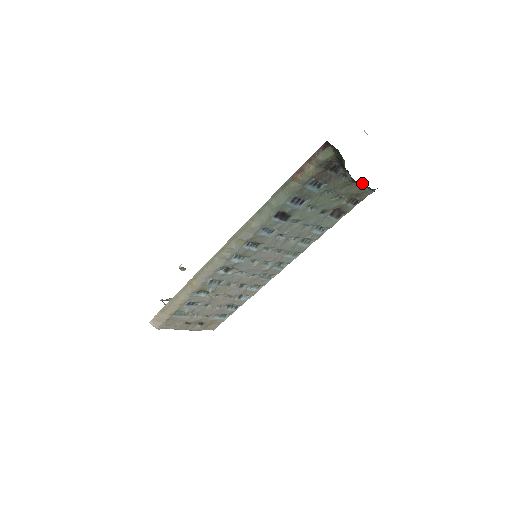
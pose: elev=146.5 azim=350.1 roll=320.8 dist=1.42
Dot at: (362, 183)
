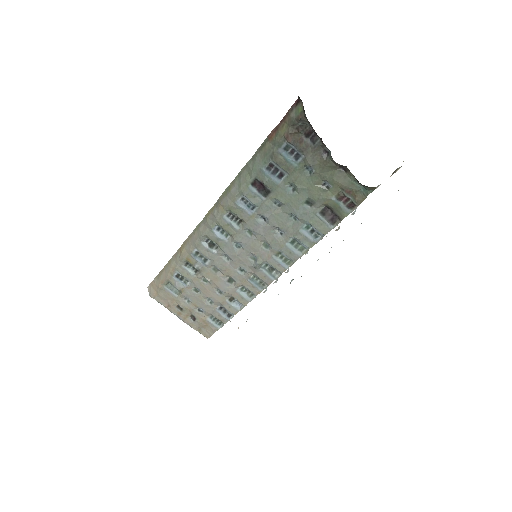
Dot at: (351, 173)
